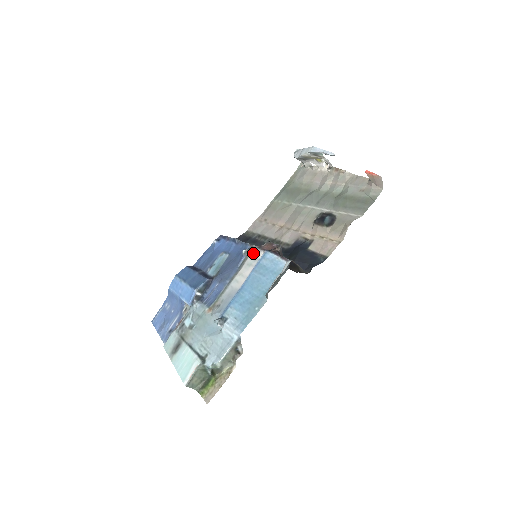
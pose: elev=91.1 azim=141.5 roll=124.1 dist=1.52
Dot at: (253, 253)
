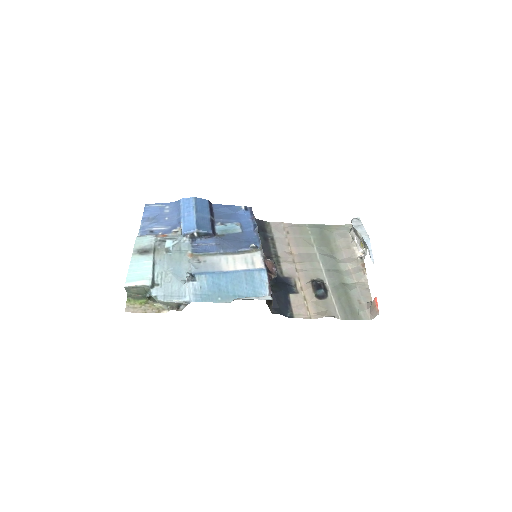
Dot at: (257, 255)
